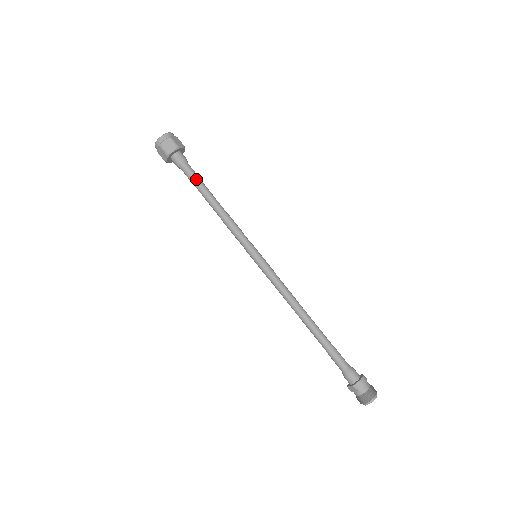
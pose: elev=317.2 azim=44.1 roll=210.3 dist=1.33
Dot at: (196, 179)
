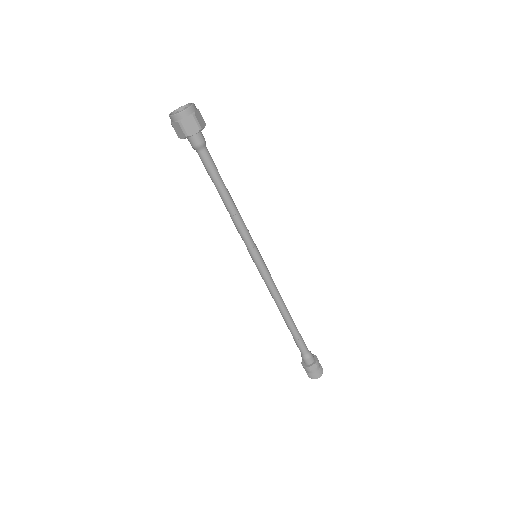
Dot at: occluded
